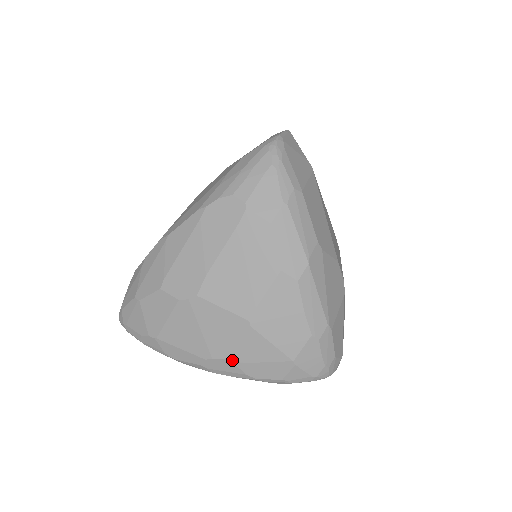
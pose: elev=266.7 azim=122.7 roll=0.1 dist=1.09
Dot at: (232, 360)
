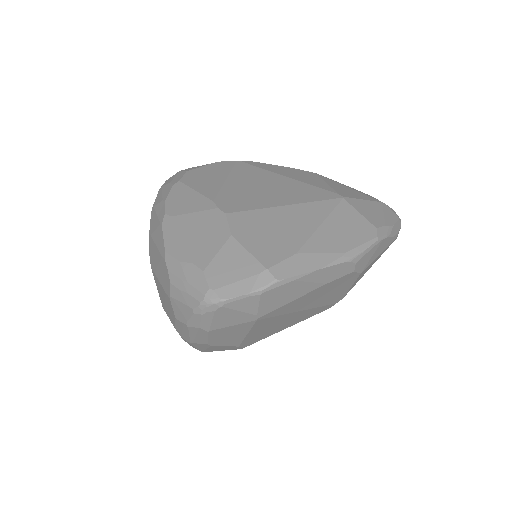
Dot at: occluded
